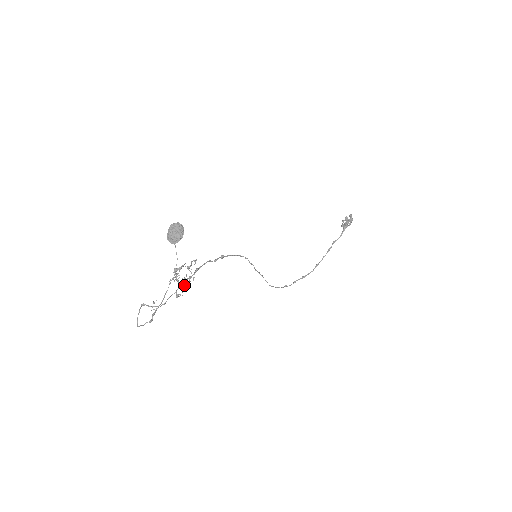
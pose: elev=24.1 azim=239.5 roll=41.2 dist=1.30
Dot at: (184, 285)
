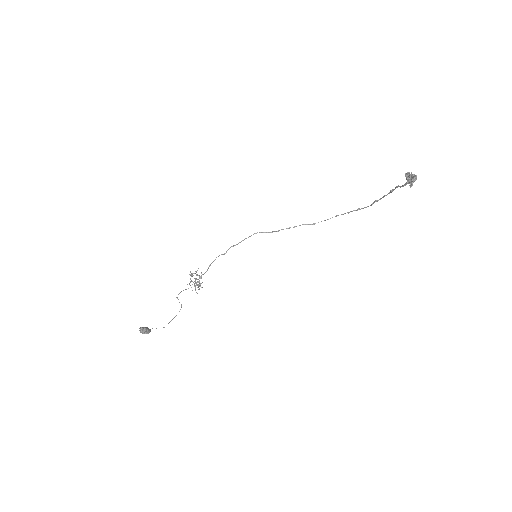
Dot at: occluded
